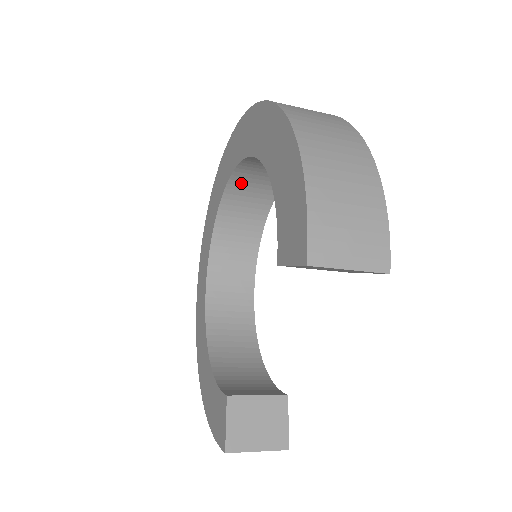
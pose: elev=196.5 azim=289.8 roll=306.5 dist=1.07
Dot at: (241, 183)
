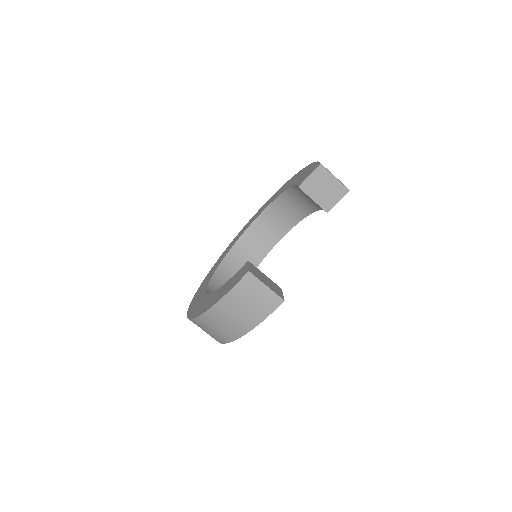
Dot at: (246, 243)
